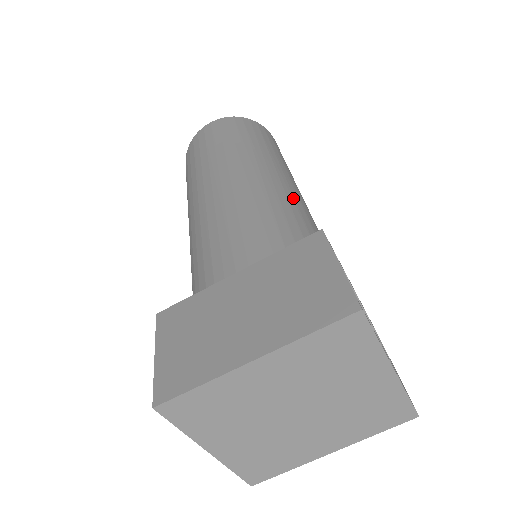
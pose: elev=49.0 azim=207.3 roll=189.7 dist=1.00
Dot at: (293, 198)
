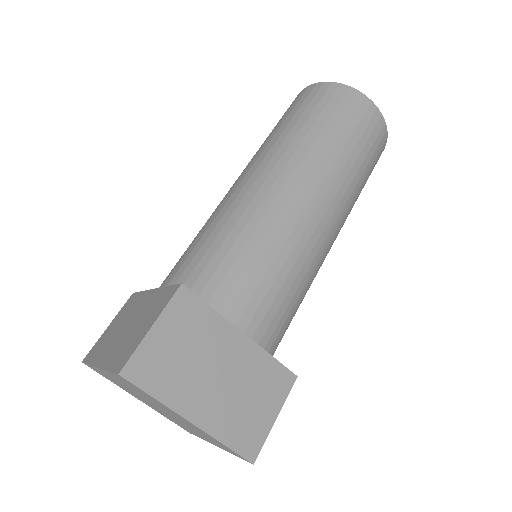
Dot at: occluded
